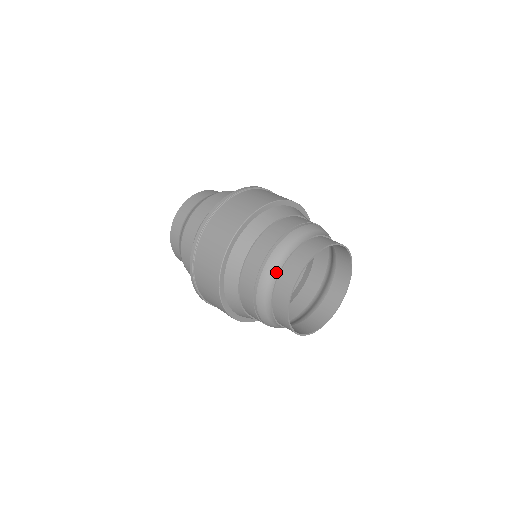
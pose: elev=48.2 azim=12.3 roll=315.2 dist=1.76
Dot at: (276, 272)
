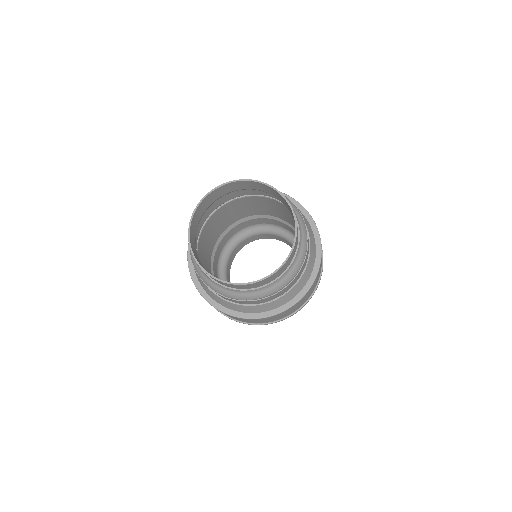
Dot at: occluded
